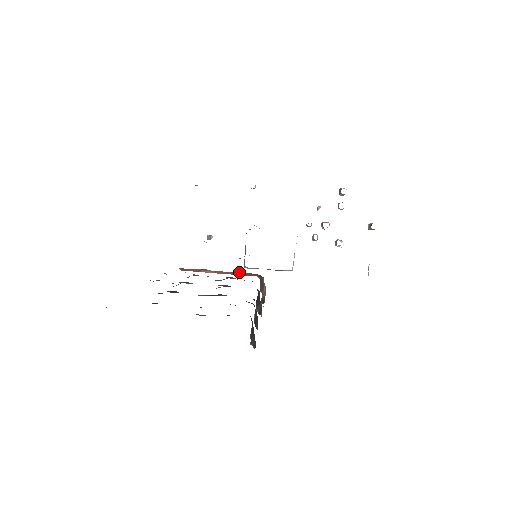
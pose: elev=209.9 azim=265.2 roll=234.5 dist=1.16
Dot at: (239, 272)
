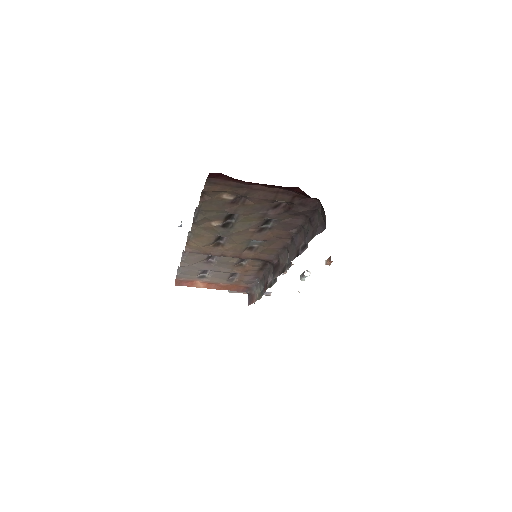
Dot at: (235, 280)
